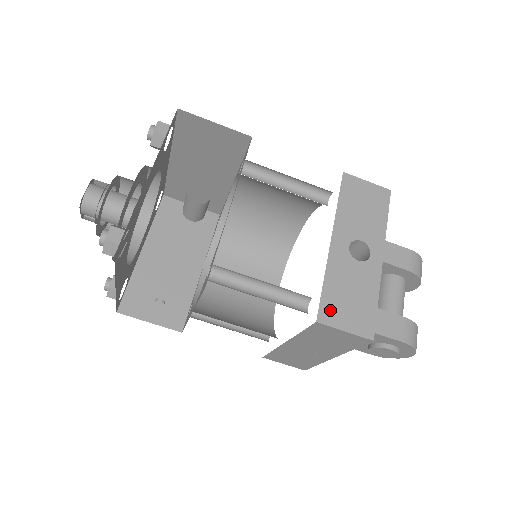
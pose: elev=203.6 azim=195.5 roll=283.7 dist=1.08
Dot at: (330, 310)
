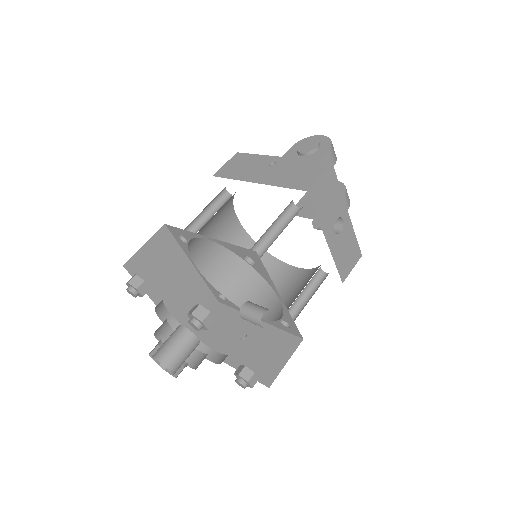
Dot at: (344, 271)
